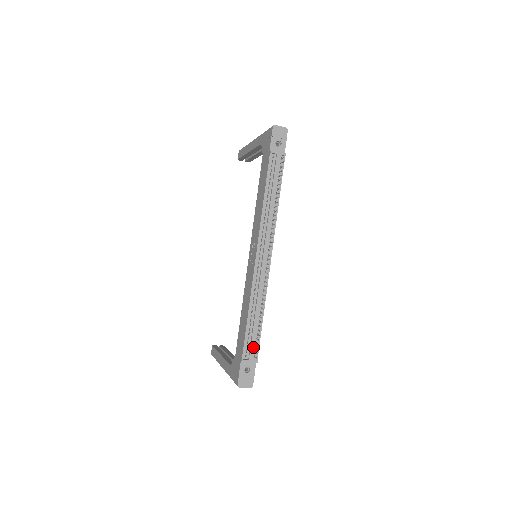
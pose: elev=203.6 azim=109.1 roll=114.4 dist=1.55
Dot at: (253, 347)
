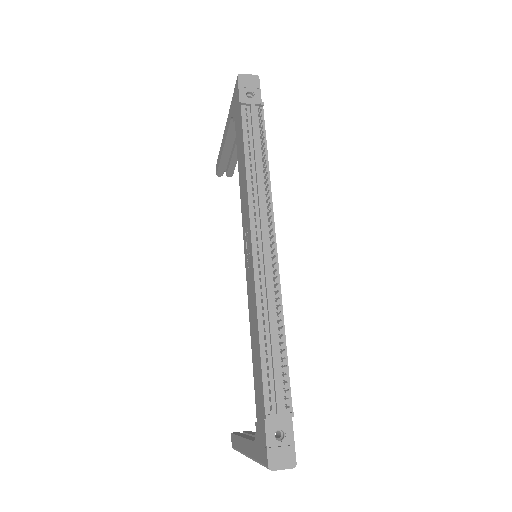
Dot at: (279, 389)
